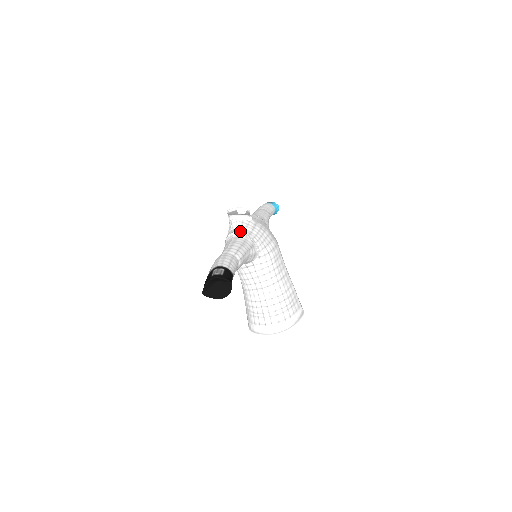
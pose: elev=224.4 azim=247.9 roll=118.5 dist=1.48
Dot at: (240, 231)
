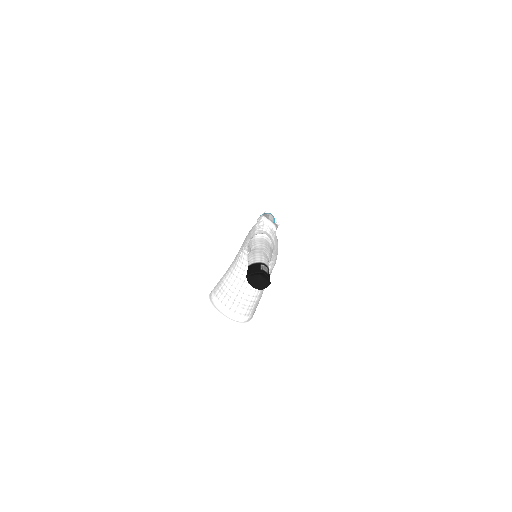
Dot at: (270, 237)
